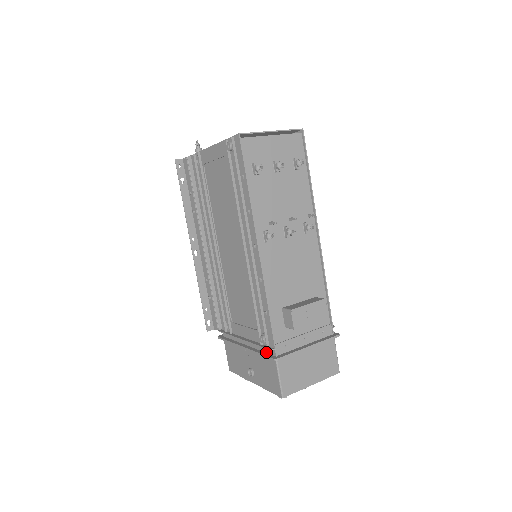
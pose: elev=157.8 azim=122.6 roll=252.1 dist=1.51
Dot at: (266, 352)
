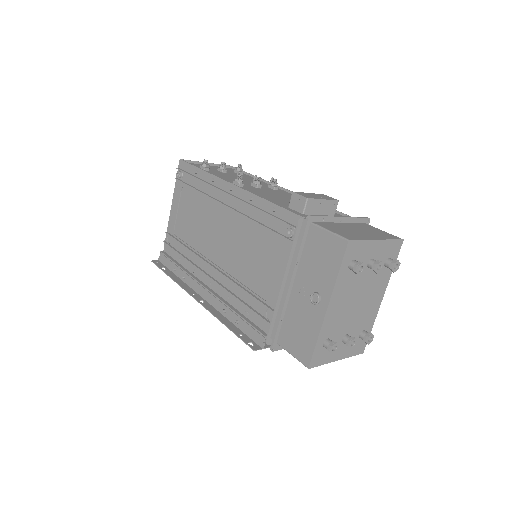
Dot at: (303, 241)
